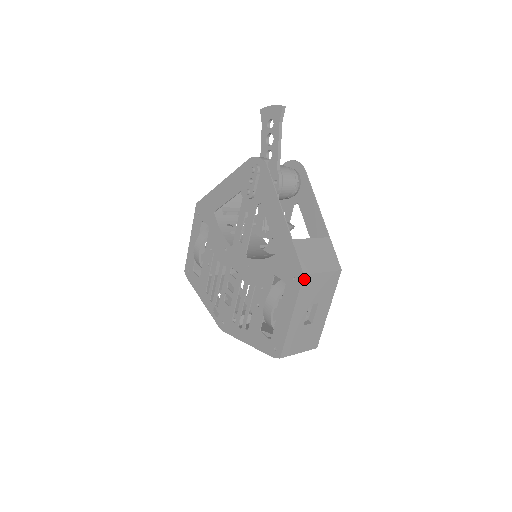
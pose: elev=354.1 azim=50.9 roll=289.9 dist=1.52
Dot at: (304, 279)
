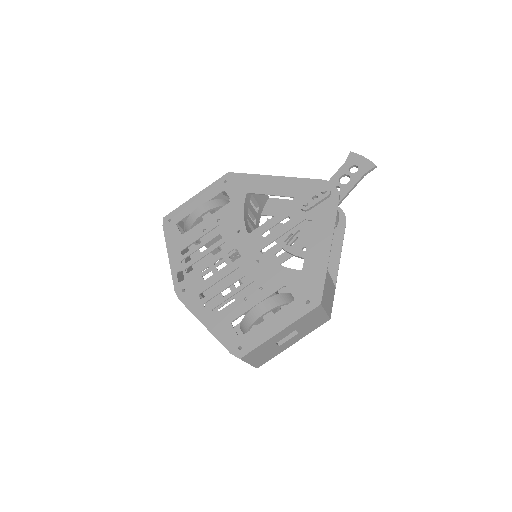
Dot at: (317, 307)
